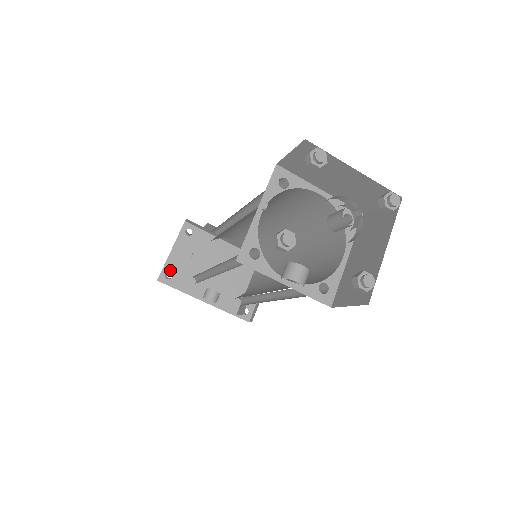
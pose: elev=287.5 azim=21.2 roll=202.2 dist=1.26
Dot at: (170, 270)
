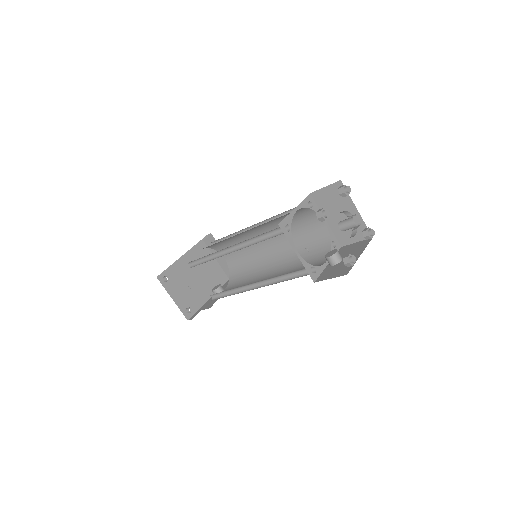
Dot at: (184, 308)
